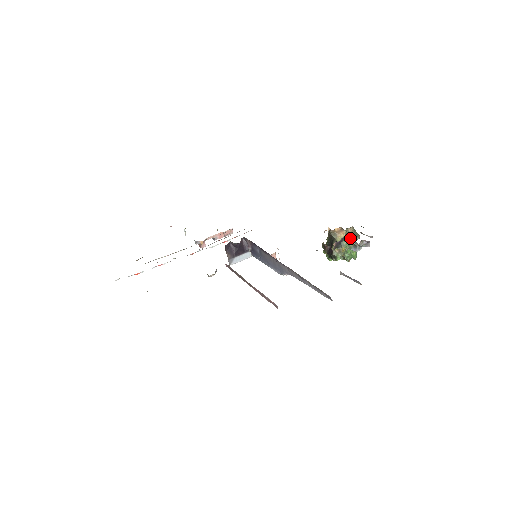
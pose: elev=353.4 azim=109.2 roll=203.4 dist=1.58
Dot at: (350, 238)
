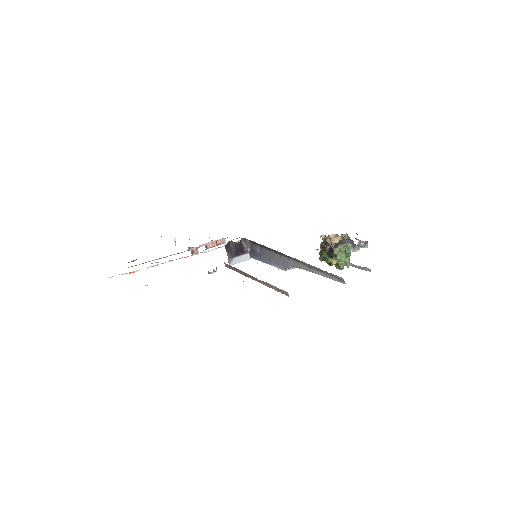
Dot at: (347, 241)
